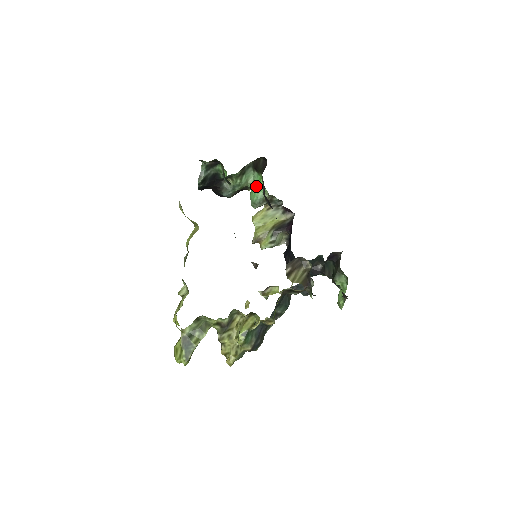
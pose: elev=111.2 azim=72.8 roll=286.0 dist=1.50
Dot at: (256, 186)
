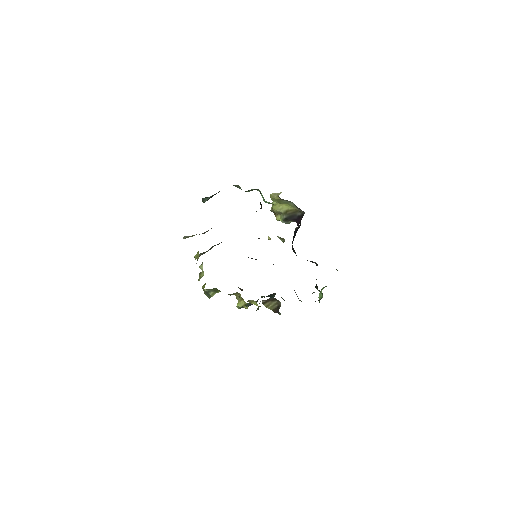
Dot at: (262, 197)
